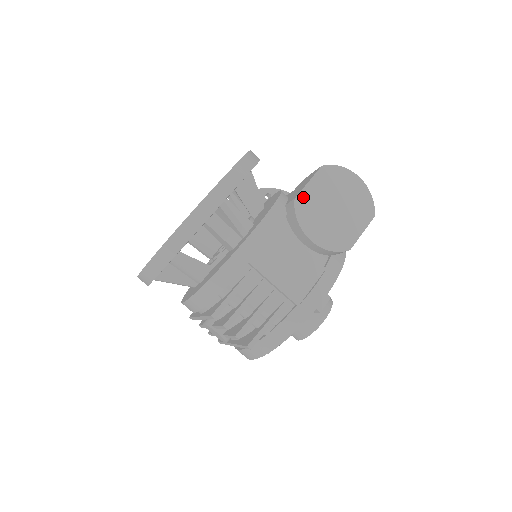
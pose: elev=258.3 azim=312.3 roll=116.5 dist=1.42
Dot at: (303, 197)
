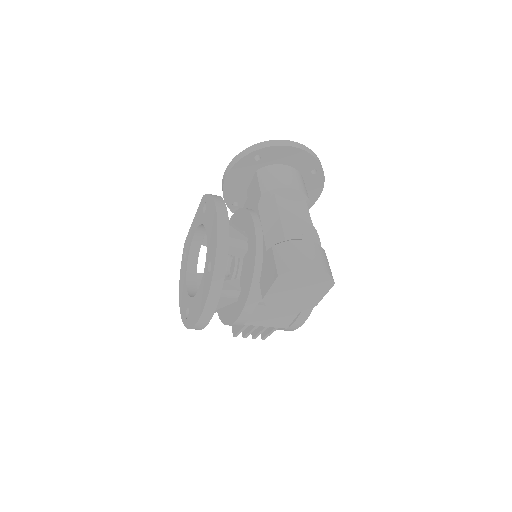
Dot at: (269, 296)
